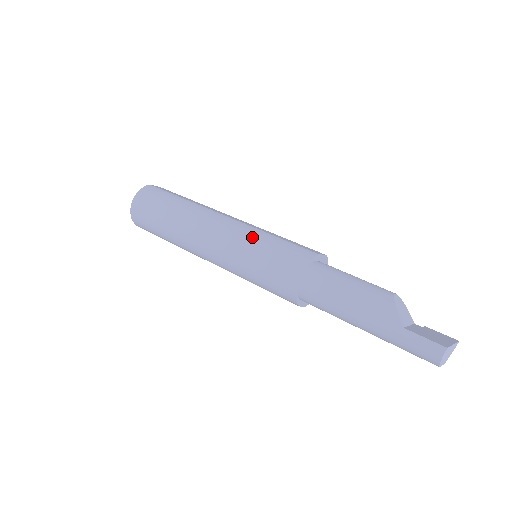
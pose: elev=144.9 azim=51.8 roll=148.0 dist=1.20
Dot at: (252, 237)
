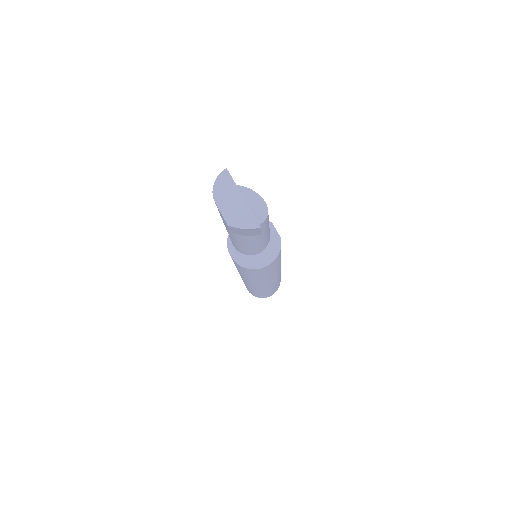
Dot at: occluded
